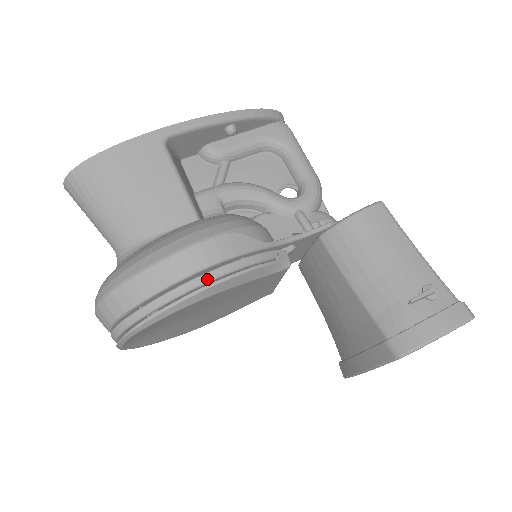
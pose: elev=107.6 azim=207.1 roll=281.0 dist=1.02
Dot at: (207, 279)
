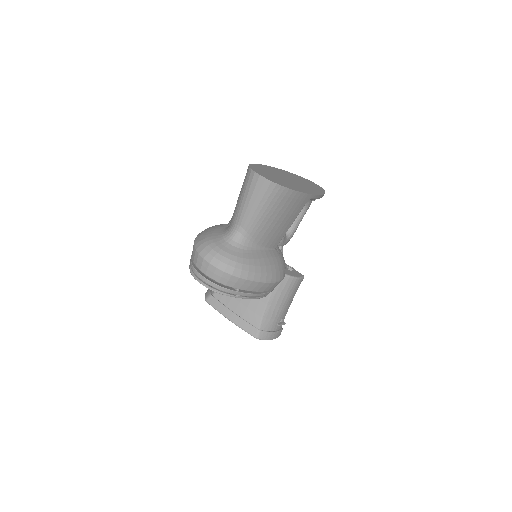
Dot at: occluded
